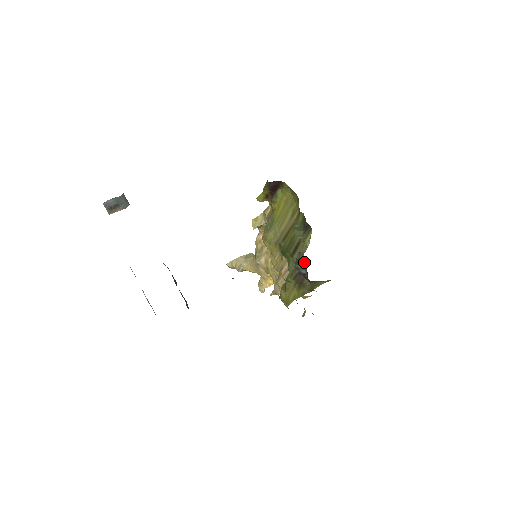
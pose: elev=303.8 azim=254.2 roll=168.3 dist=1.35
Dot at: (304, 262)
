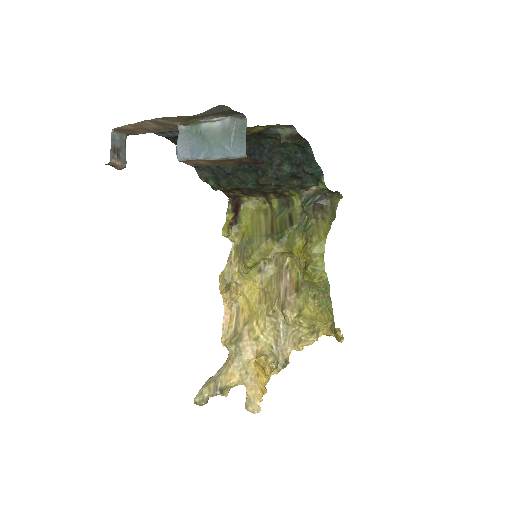
Dot at: (312, 193)
